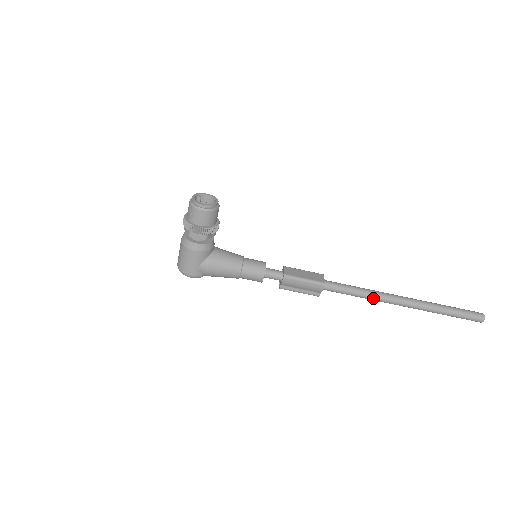
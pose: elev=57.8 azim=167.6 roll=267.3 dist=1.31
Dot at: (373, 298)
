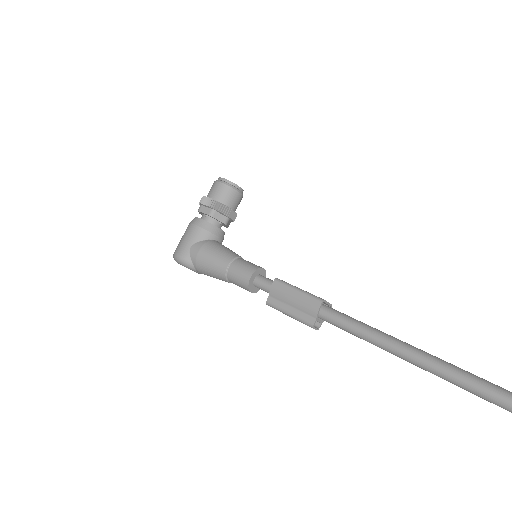
Dot at: (393, 346)
